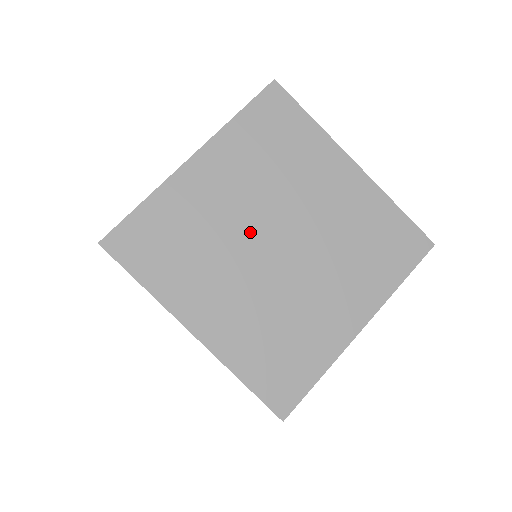
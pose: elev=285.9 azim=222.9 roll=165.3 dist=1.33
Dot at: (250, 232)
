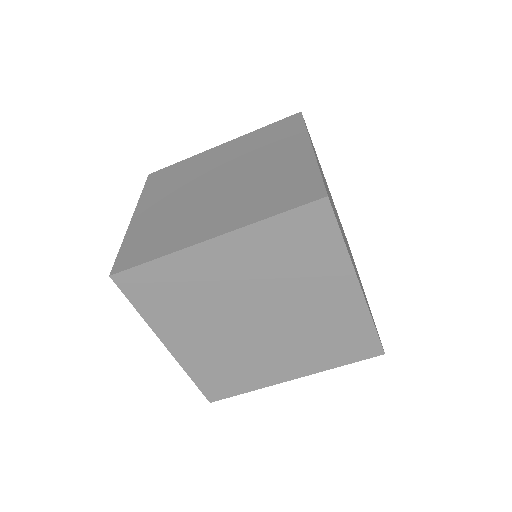
Dot at: (239, 305)
